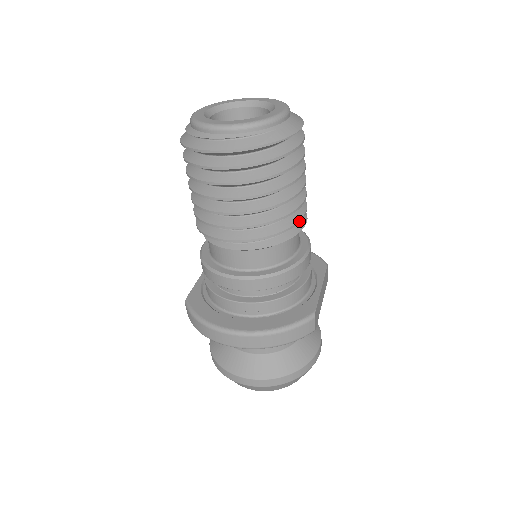
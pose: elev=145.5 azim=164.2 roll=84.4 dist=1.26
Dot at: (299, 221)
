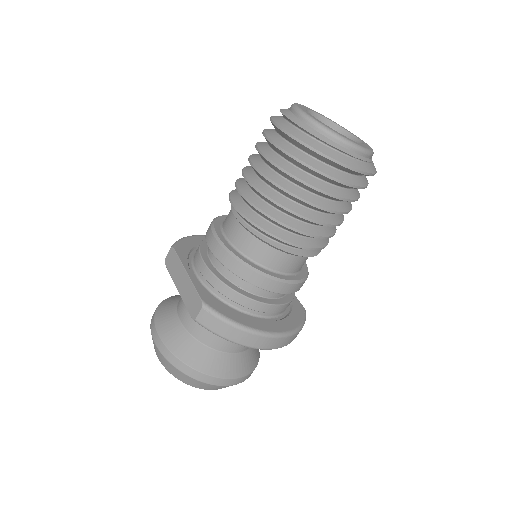
Dot at: occluded
